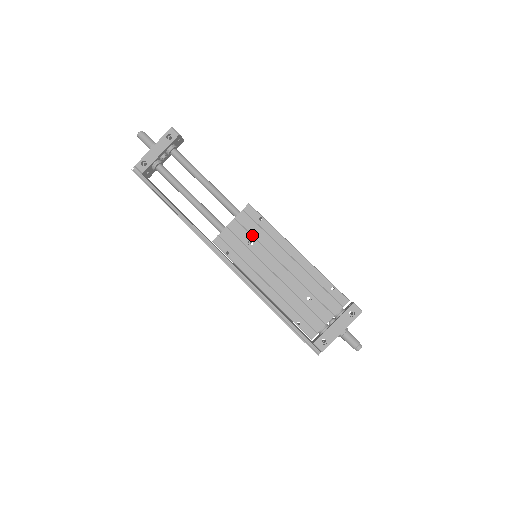
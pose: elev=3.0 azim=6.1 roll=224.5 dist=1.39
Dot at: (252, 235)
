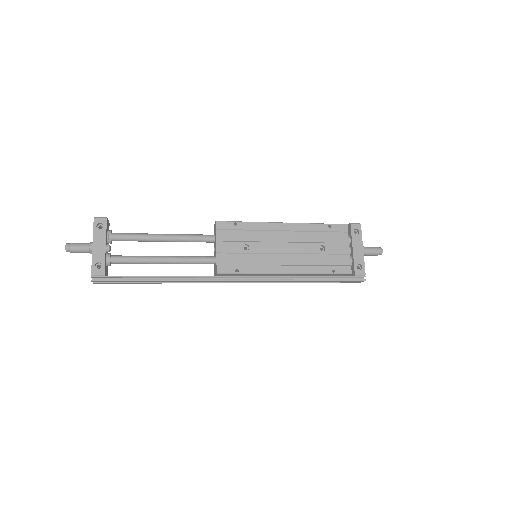
Dot at: (241, 241)
